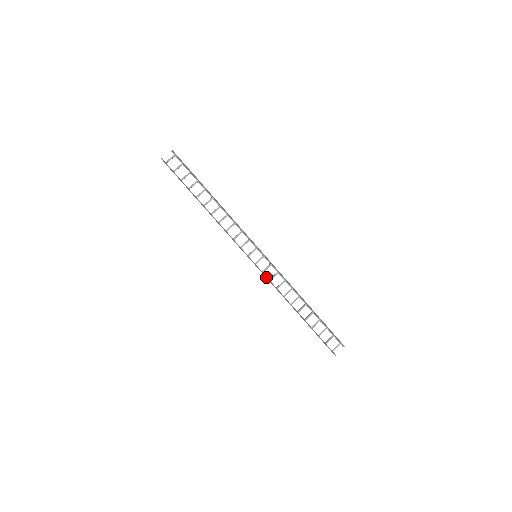
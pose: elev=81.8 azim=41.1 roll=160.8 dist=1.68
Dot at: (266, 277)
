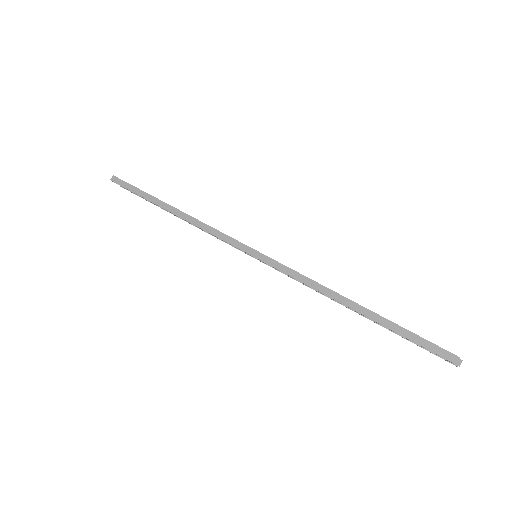
Dot at: (282, 269)
